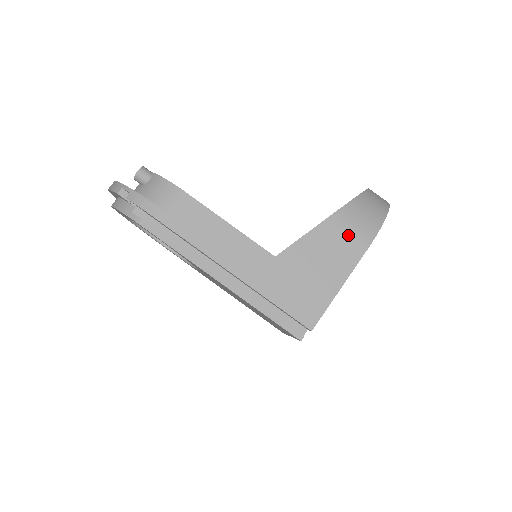
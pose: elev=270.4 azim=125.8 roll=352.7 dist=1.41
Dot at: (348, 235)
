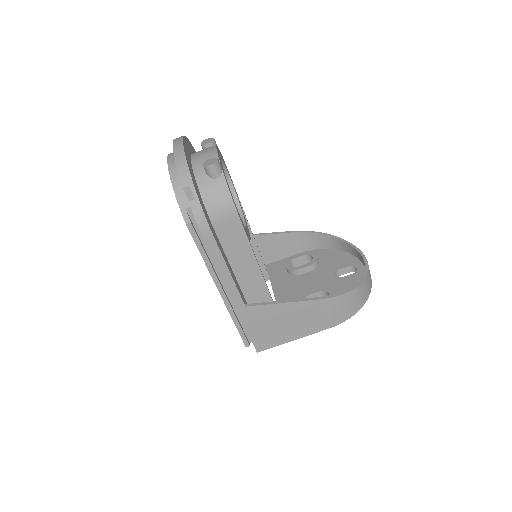
Dot at: (327, 315)
